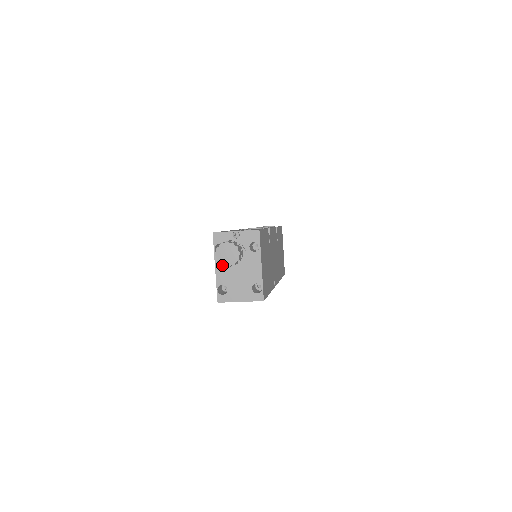
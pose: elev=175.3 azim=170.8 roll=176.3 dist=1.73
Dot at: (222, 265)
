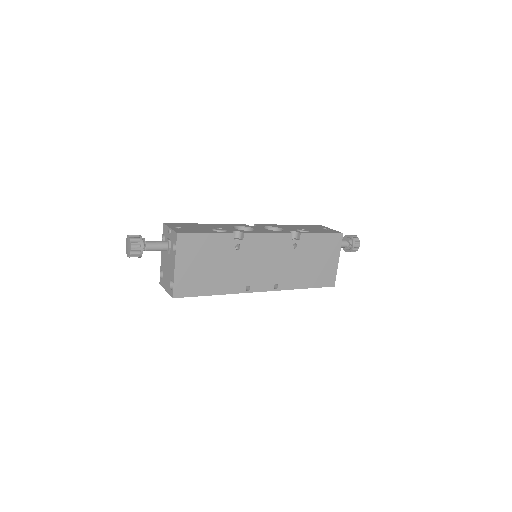
Dot at: occluded
